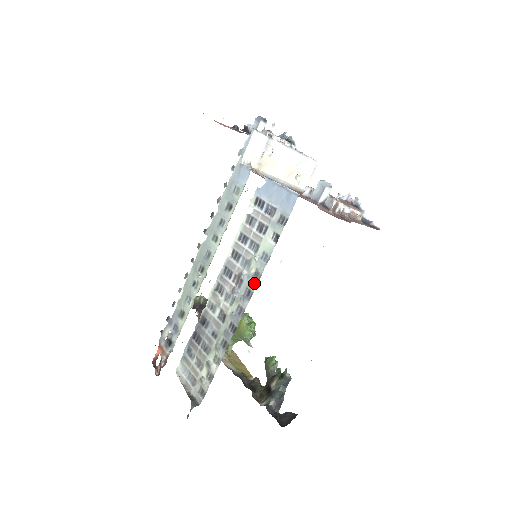
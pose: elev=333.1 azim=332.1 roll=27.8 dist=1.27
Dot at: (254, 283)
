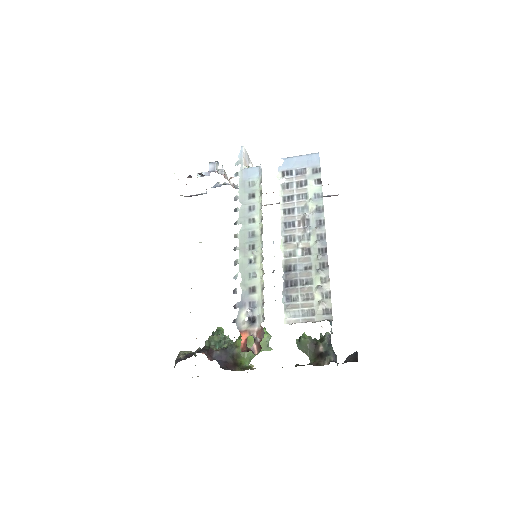
Dot at: (321, 213)
